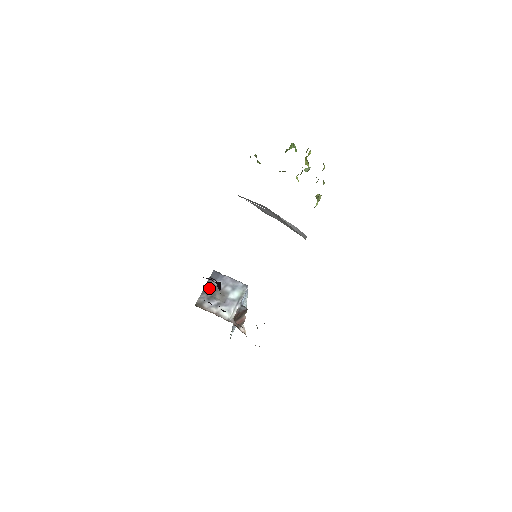
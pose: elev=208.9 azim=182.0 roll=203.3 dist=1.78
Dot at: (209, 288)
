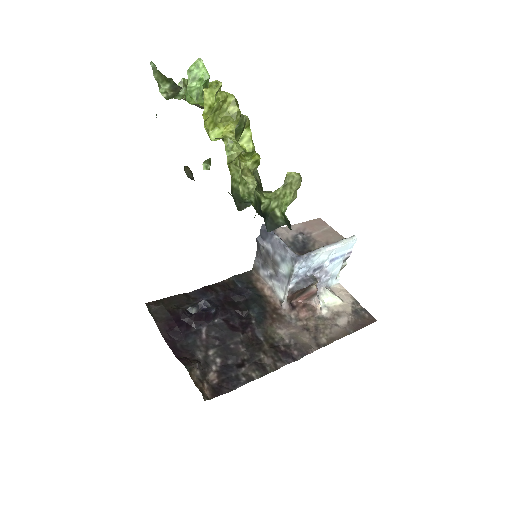
Dot at: (203, 306)
